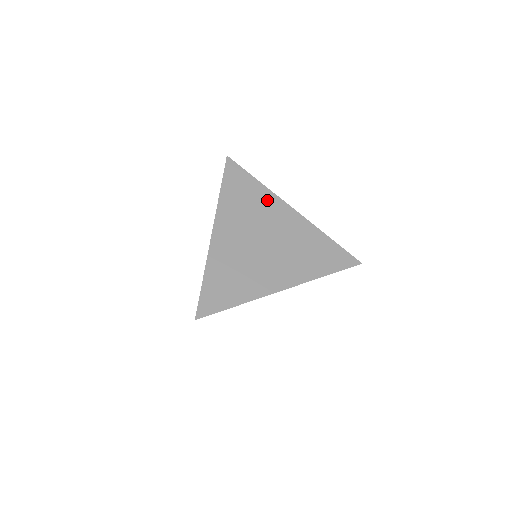
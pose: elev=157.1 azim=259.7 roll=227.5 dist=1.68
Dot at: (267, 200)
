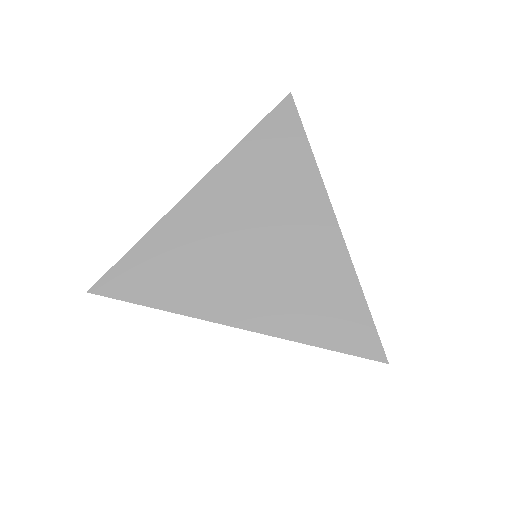
Dot at: (304, 184)
